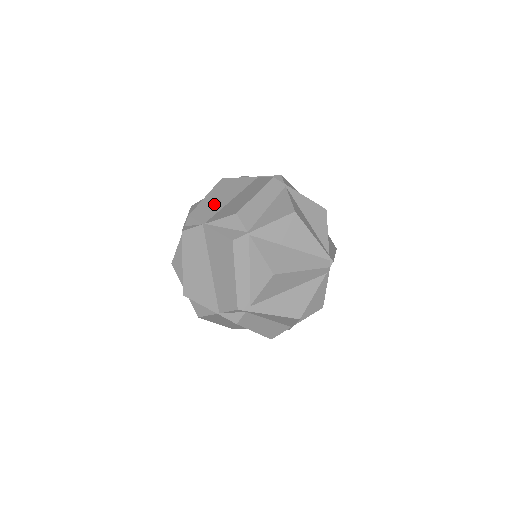
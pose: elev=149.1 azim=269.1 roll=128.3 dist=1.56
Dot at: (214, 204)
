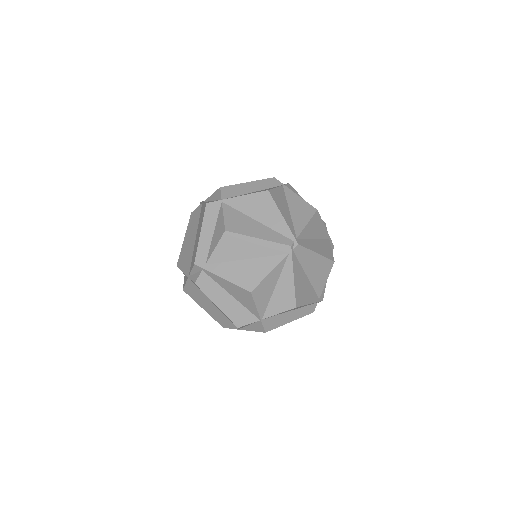
Dot at: occluded
